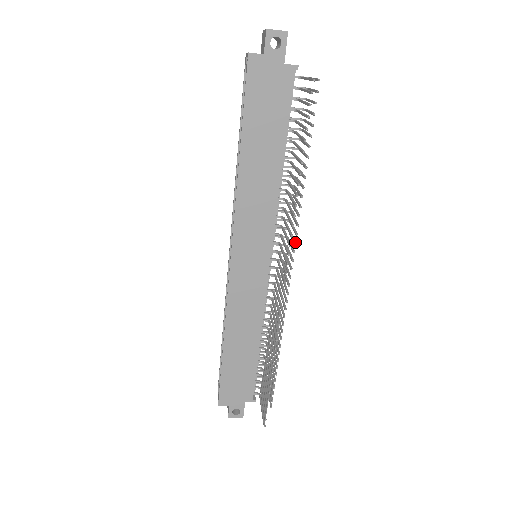
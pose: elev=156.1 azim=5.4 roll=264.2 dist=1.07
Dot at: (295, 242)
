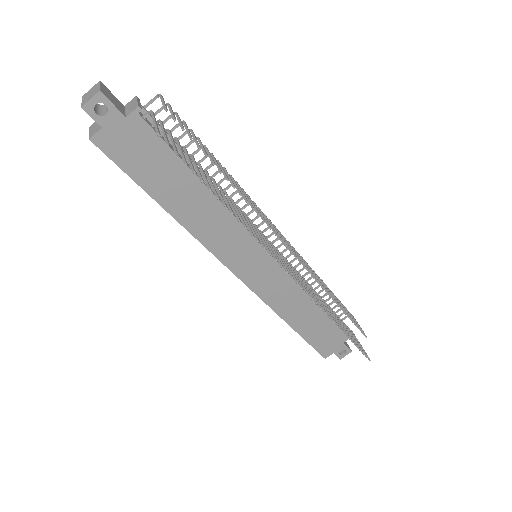
Dot at: (275, 234)
